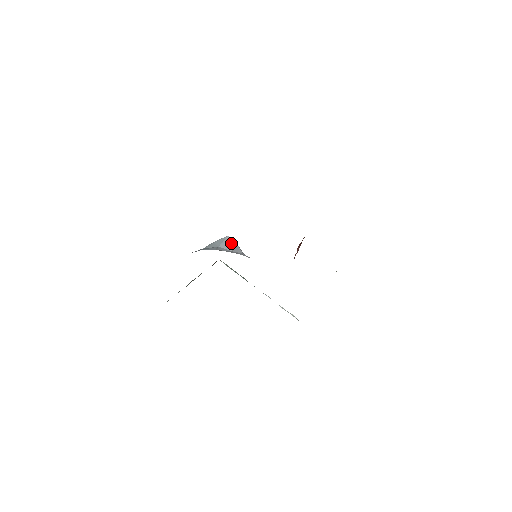
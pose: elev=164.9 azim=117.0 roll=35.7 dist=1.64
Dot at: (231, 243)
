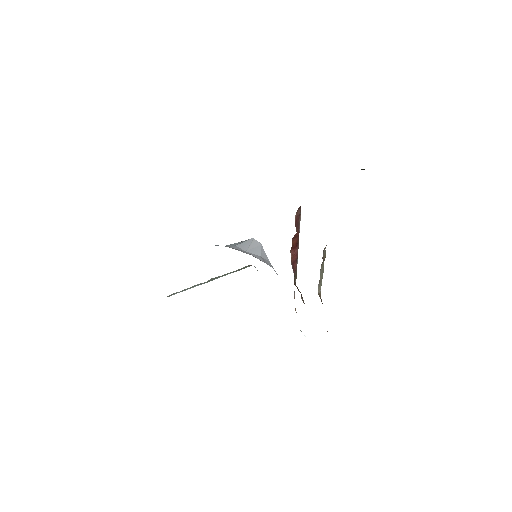
Dot at: (251, 245)
